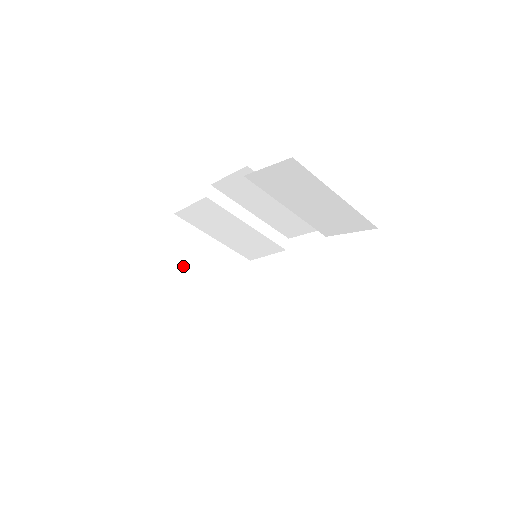
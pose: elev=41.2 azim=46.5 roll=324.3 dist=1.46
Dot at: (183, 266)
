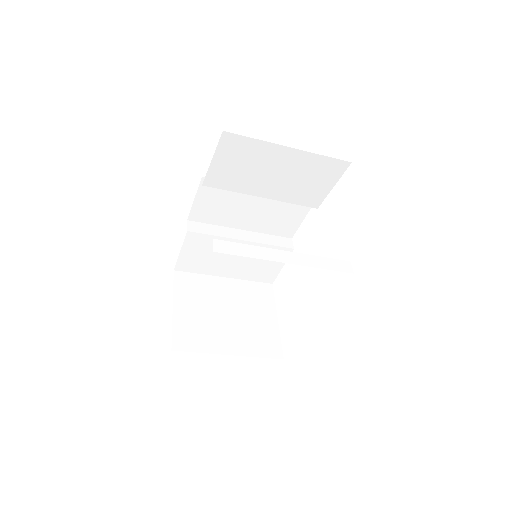
Dot at: (203, 312)
